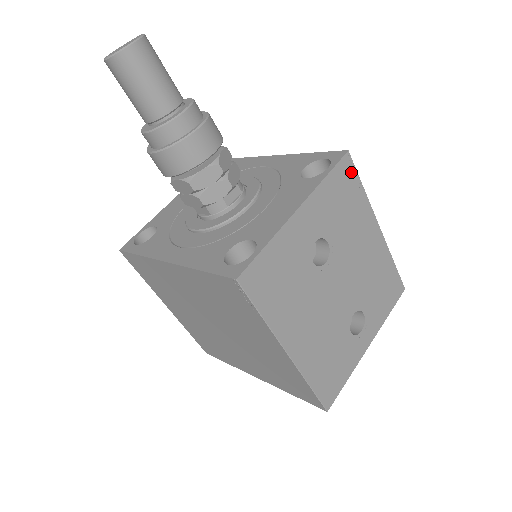
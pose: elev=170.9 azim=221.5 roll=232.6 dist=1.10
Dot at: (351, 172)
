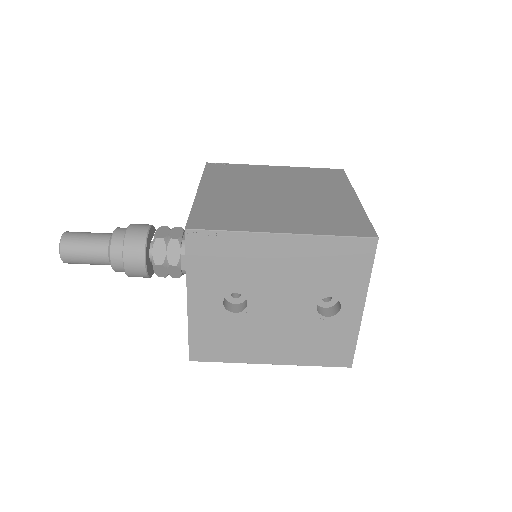
Dot at: (204, 237)
